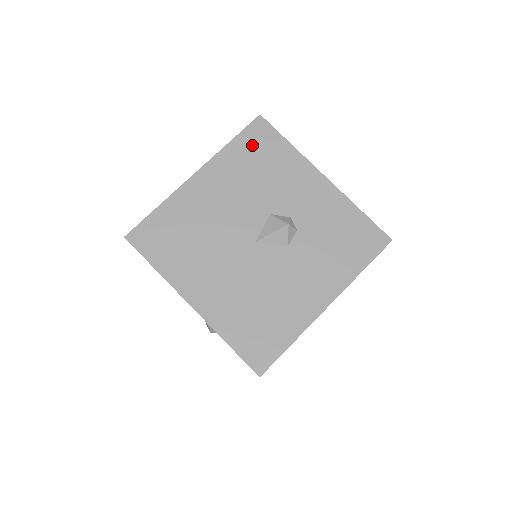
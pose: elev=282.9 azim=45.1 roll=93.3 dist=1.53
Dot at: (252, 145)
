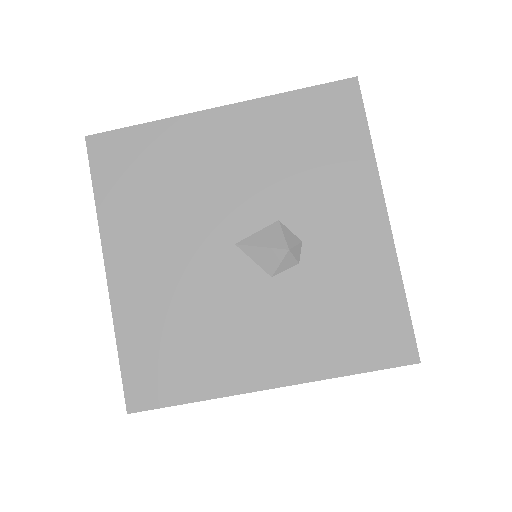
Dot at: (318, 113)
